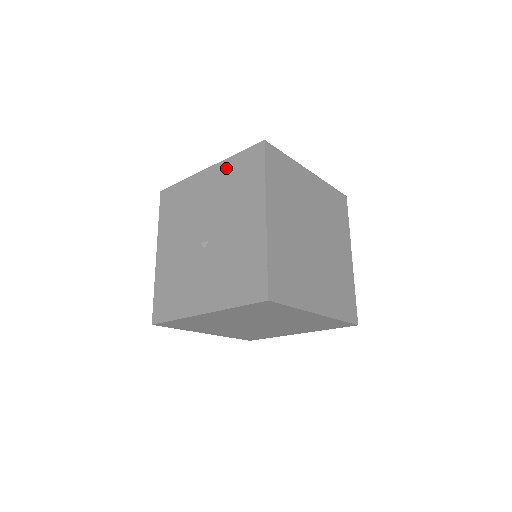
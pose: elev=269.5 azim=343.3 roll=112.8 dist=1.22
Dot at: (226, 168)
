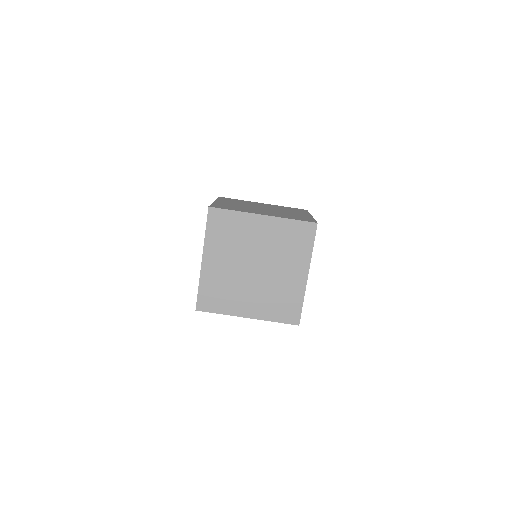
Dot at: occluded
